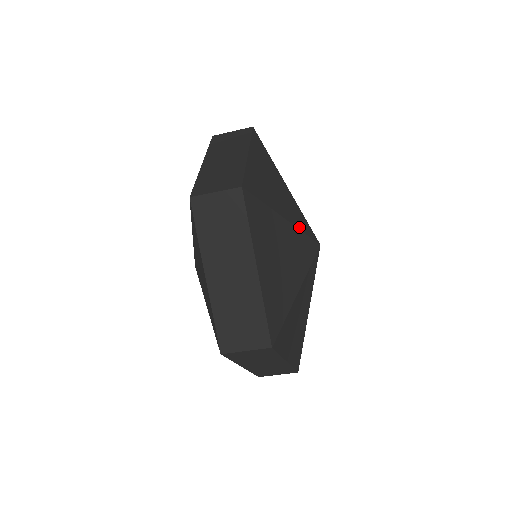
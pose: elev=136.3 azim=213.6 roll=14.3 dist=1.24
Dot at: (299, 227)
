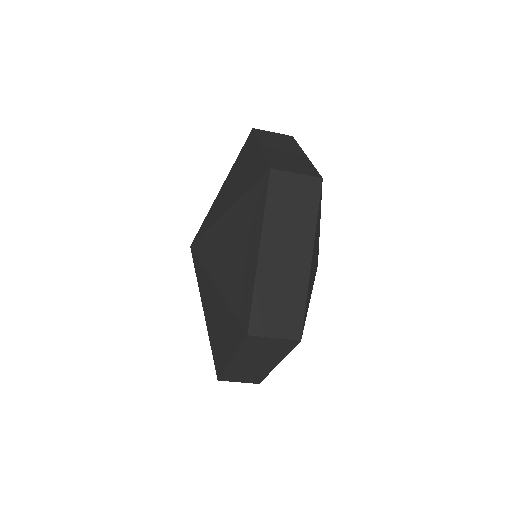
Dot at: occluded
